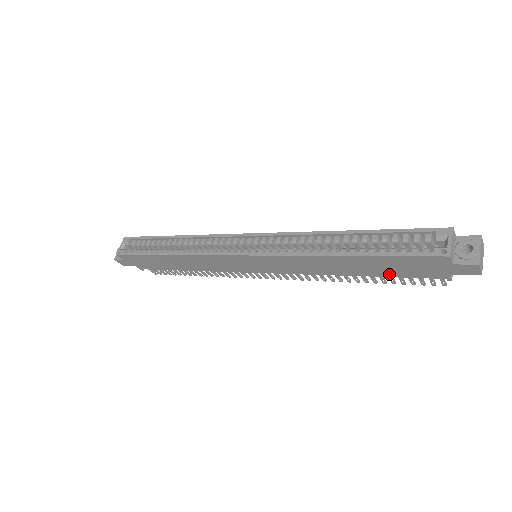
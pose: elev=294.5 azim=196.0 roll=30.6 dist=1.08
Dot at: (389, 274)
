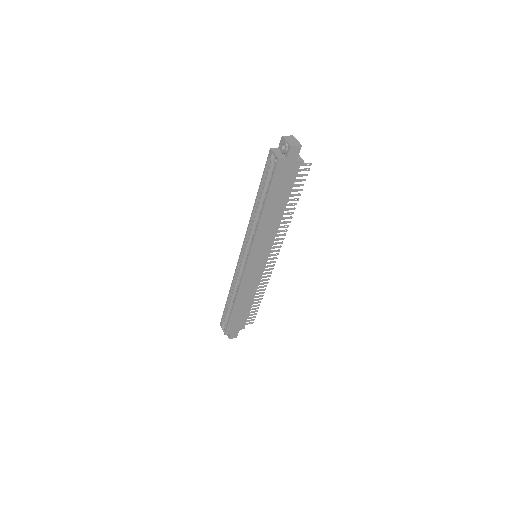
Dot at: (288, 191)
